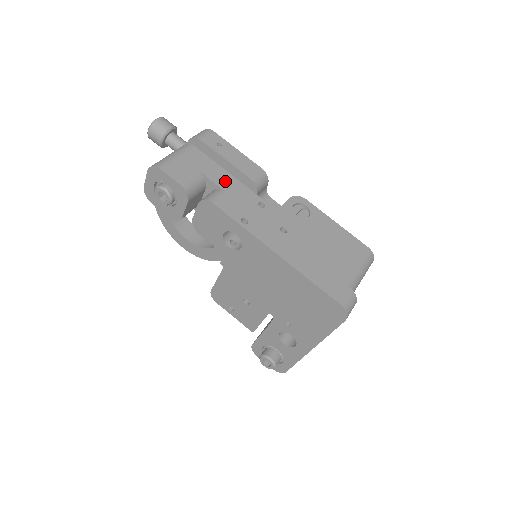
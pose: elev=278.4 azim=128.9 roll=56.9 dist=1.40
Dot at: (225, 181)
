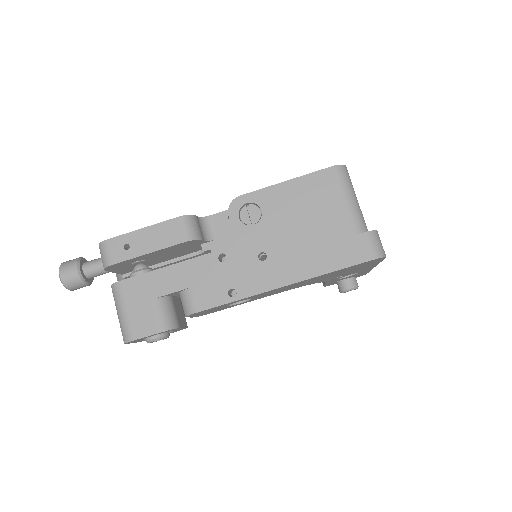
Dot at: (176, 279)
